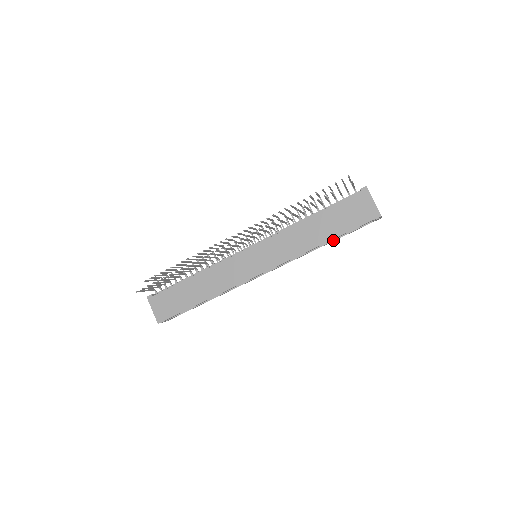
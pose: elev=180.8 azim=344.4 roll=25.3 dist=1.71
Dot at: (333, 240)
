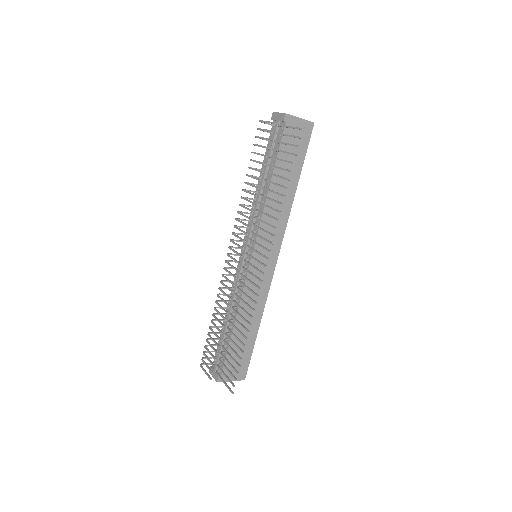
Dot at: occluded
